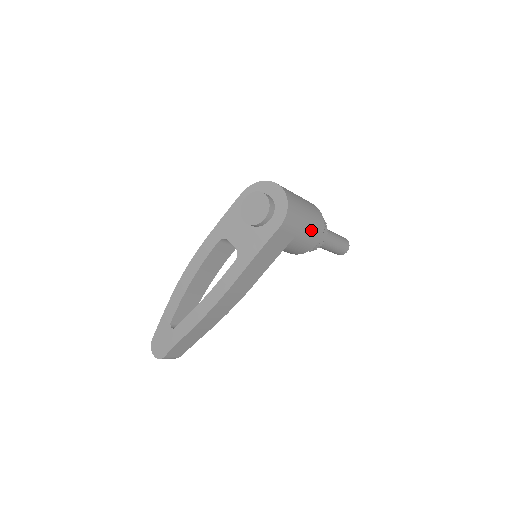
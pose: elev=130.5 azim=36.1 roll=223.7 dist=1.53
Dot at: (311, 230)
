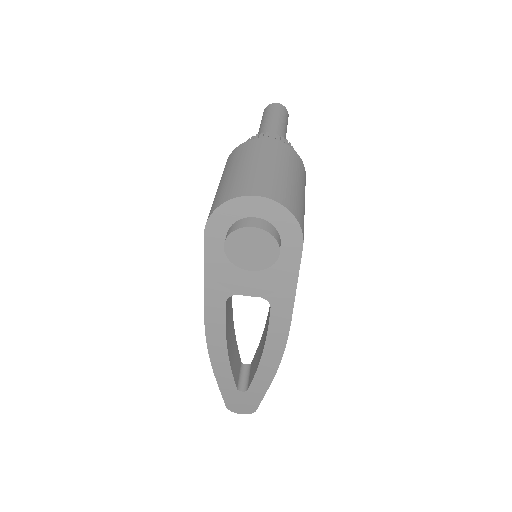
Dot at: (303, 185)
